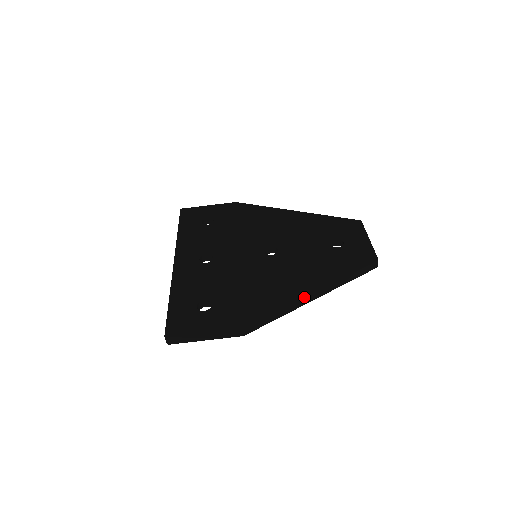
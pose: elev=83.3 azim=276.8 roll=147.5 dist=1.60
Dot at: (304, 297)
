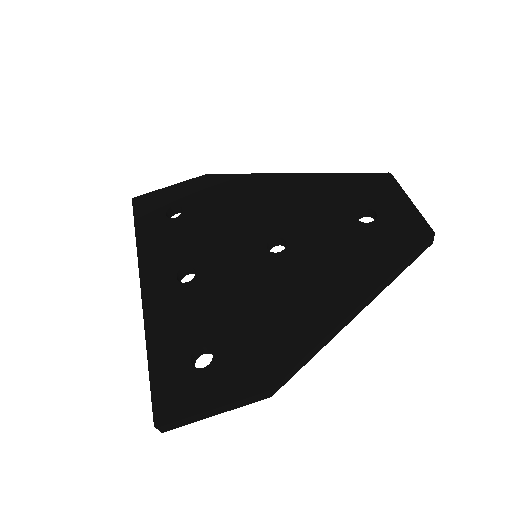
Dot at: (345, 317)
